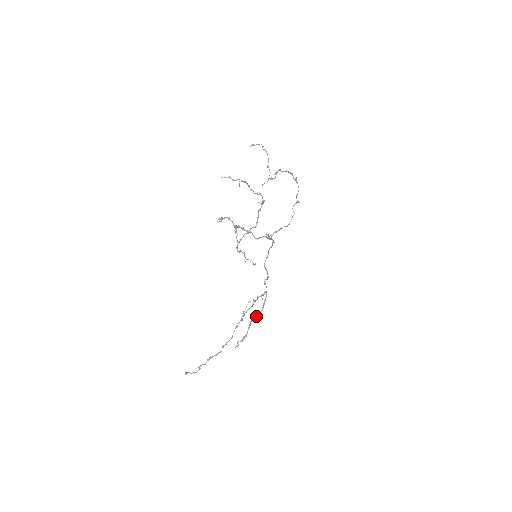
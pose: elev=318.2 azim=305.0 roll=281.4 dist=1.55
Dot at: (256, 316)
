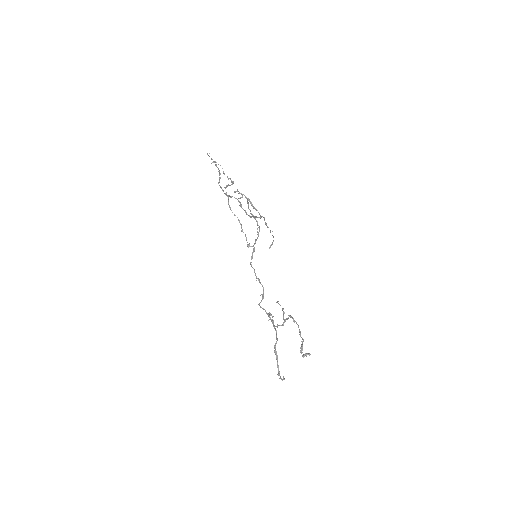
Dot at: (277, 340)
